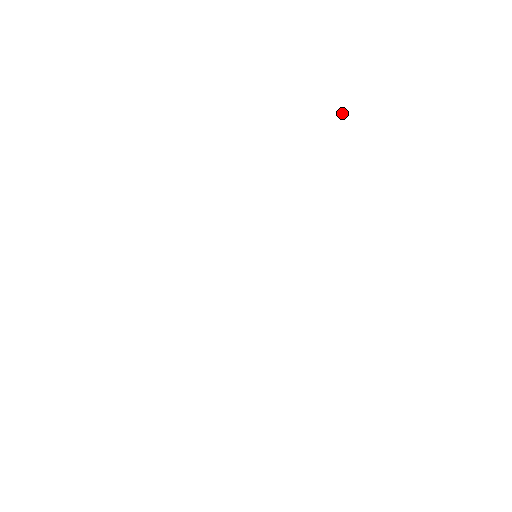
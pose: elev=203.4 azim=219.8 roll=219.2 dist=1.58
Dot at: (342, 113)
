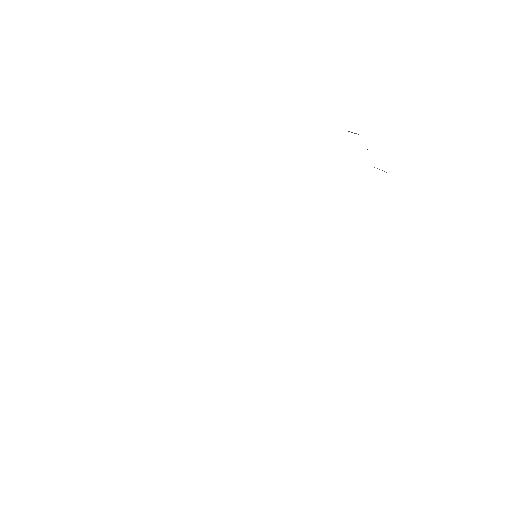
Dot at: (349, 131)
